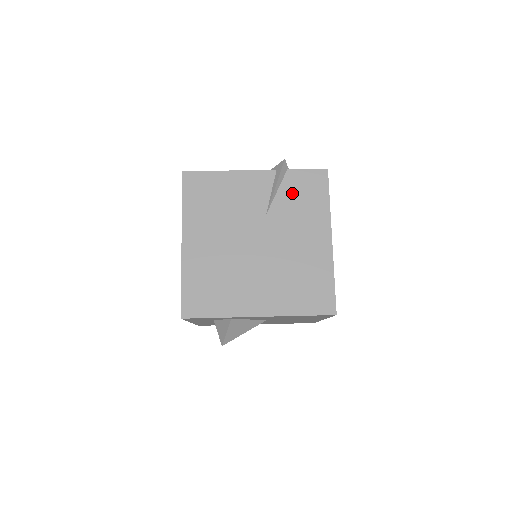
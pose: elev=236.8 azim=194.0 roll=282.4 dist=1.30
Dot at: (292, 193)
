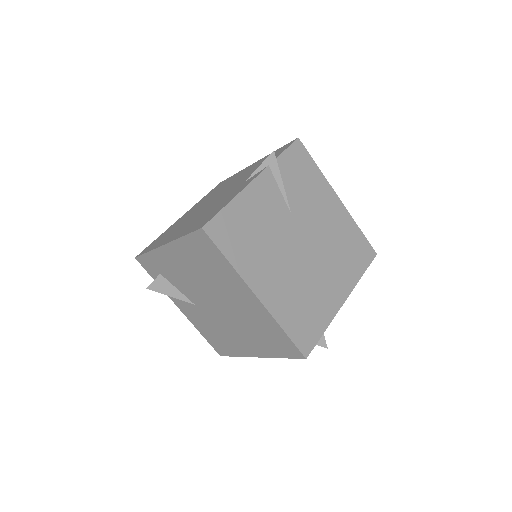
Dot at: (293, 179)
